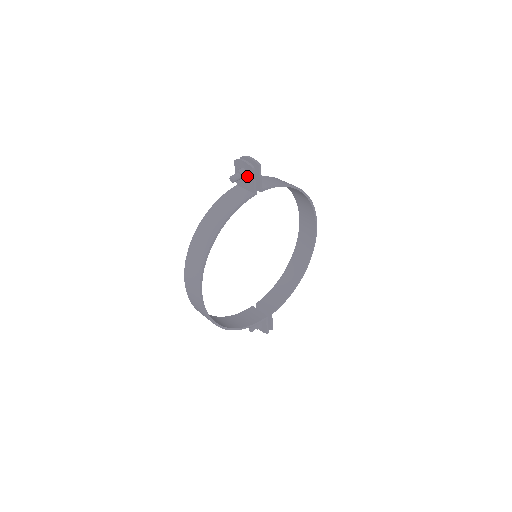
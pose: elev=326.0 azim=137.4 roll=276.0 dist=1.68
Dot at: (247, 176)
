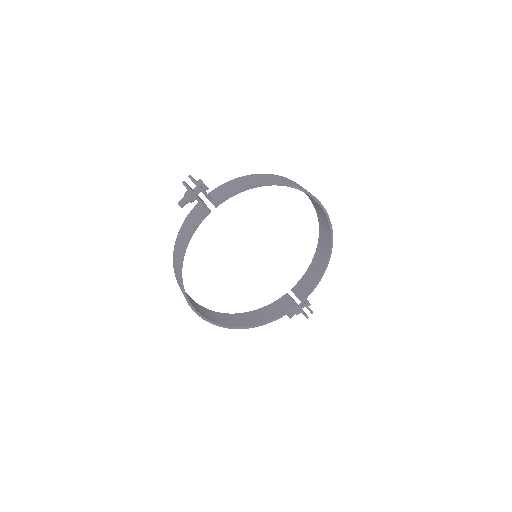
Dot at: occluded
